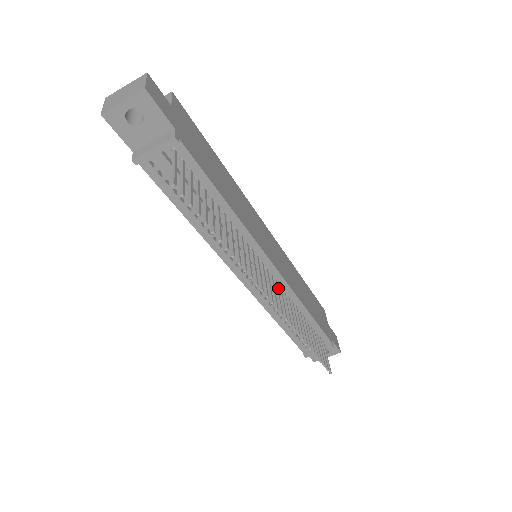
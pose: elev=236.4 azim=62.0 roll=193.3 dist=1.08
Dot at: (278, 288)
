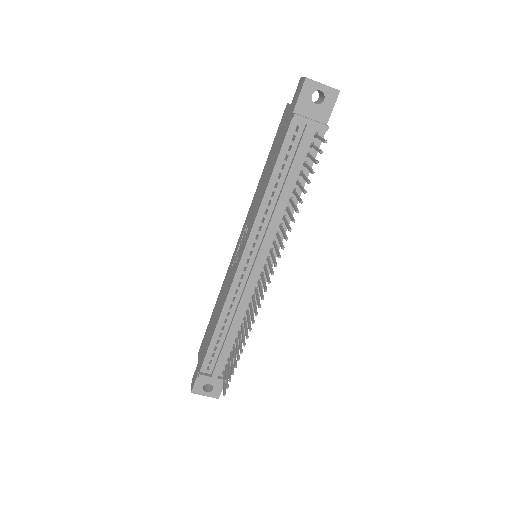
Dot at: (256, 288)
